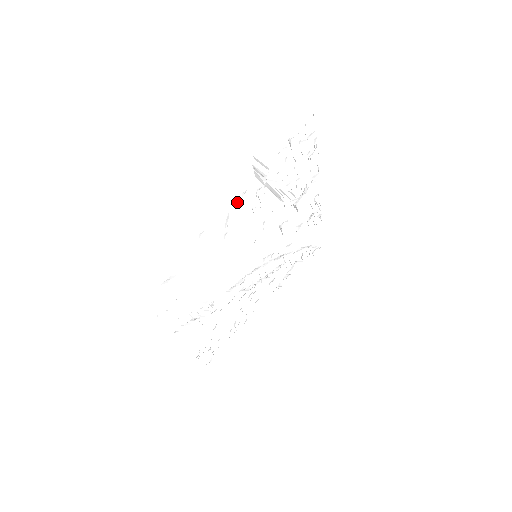
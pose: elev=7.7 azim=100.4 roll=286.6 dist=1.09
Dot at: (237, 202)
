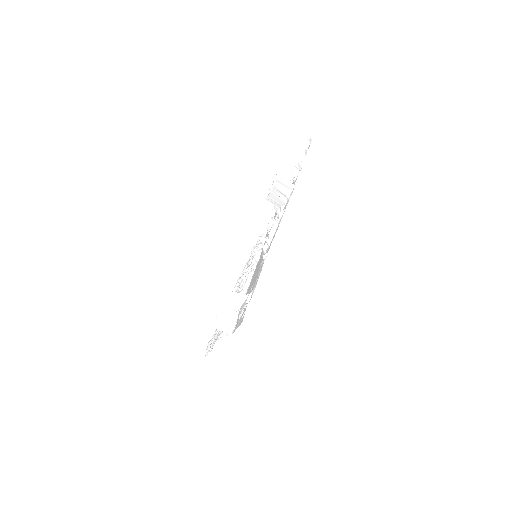
Dot at: (278, 222)
